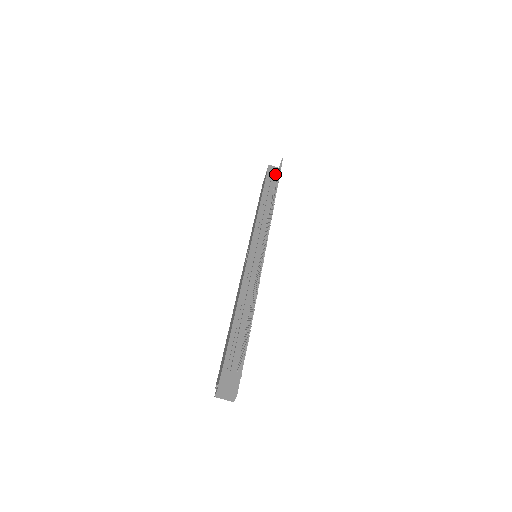
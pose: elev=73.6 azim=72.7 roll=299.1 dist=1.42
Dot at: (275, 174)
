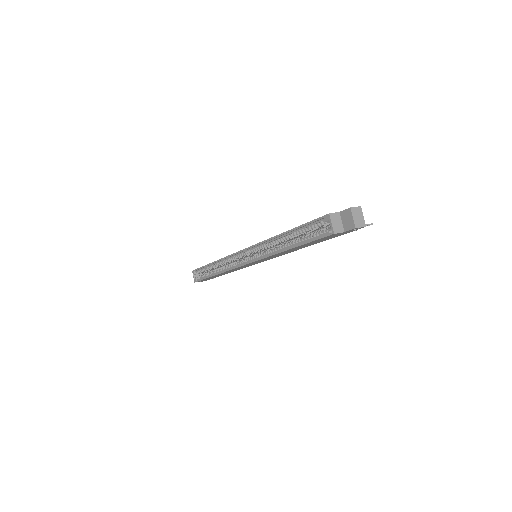
Dot at: occluded
